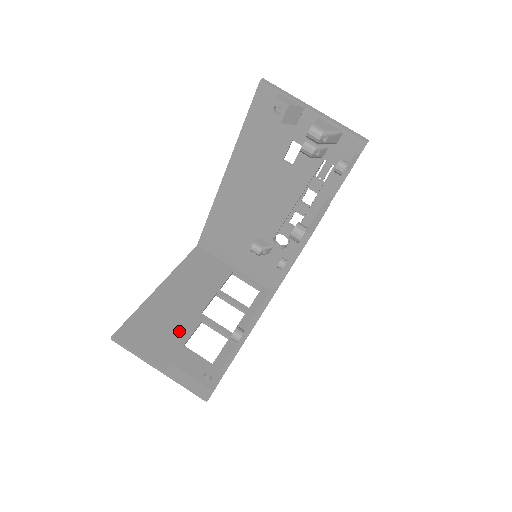
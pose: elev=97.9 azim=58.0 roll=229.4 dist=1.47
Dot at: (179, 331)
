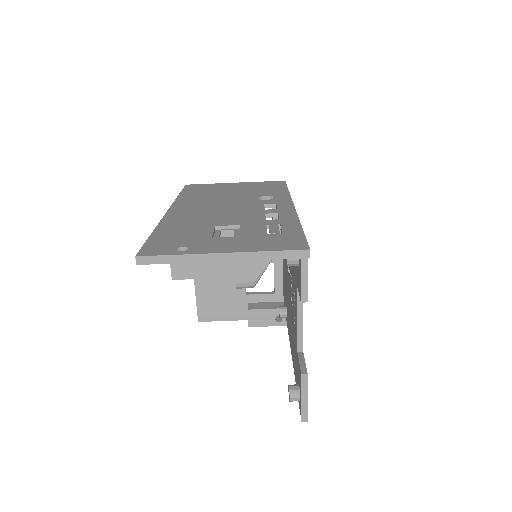
Dot at: (235, 287)
